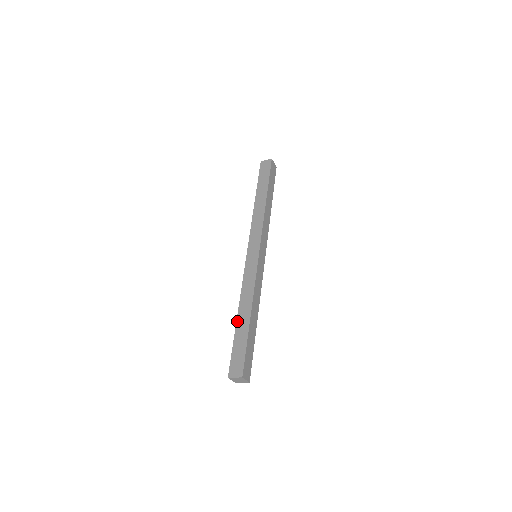
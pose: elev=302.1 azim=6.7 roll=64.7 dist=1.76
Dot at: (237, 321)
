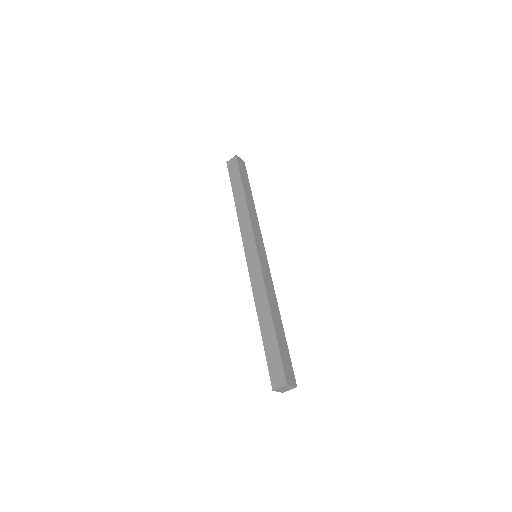
Dot at: (261, 329)
